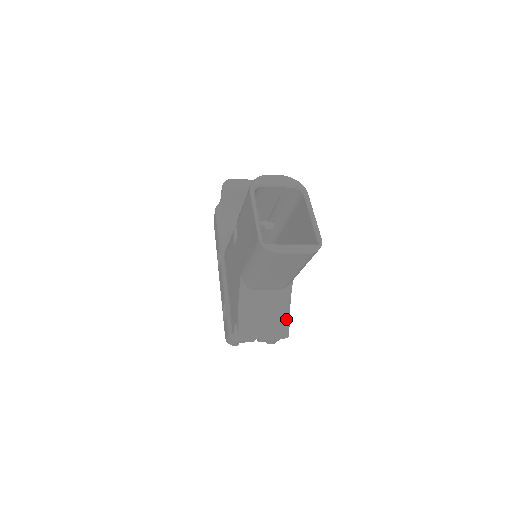
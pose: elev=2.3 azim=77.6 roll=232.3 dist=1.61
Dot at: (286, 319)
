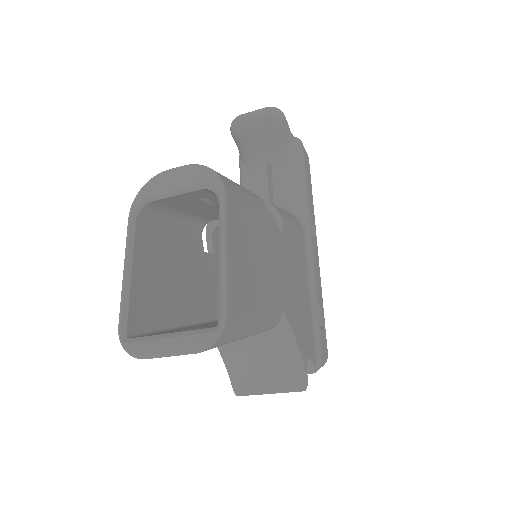
Dot at: (295, 365)
